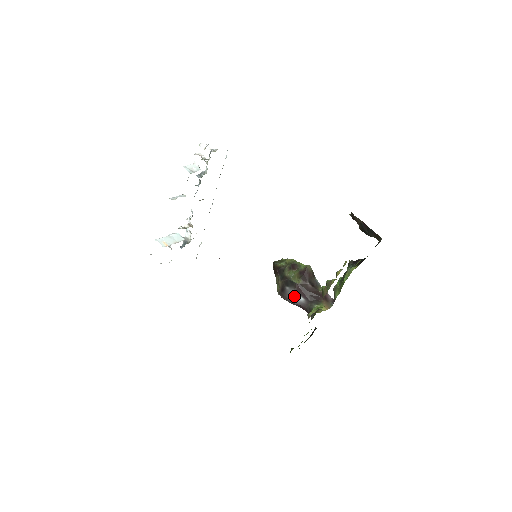
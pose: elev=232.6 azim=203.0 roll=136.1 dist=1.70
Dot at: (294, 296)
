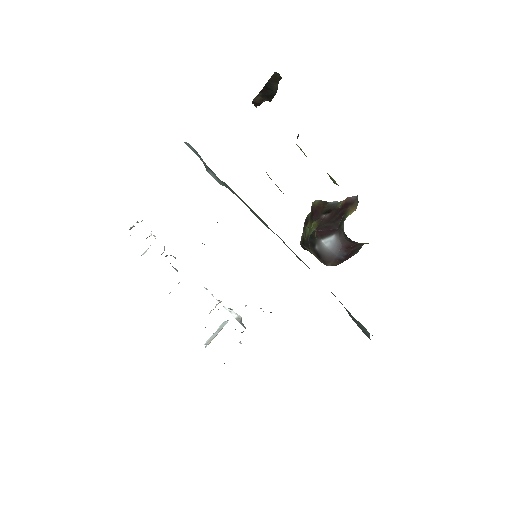
Dot at: (326, 246)
